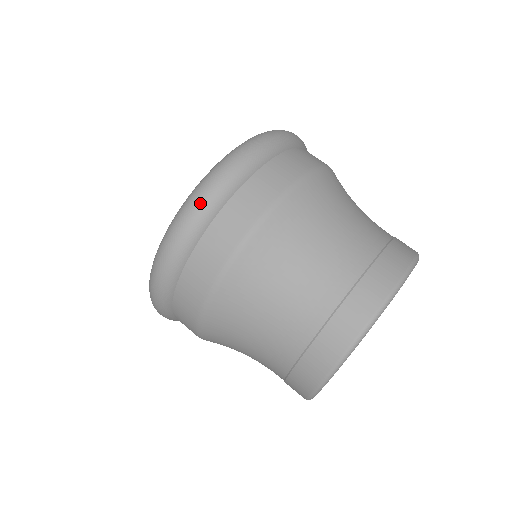
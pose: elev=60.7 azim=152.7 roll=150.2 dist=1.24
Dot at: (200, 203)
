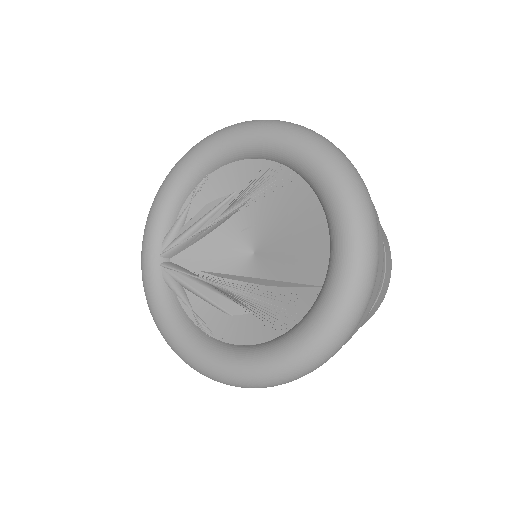
Dot at: occluded
